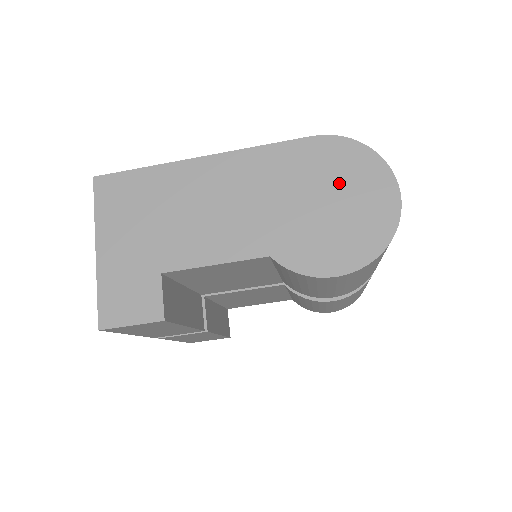
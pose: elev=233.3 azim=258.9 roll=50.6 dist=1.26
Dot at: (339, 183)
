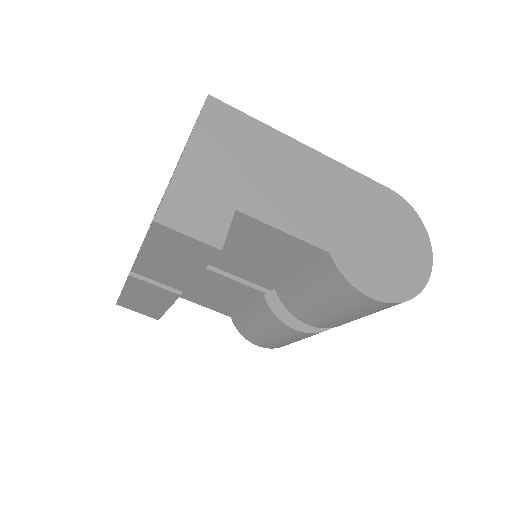
Dot at: (396, 233)
